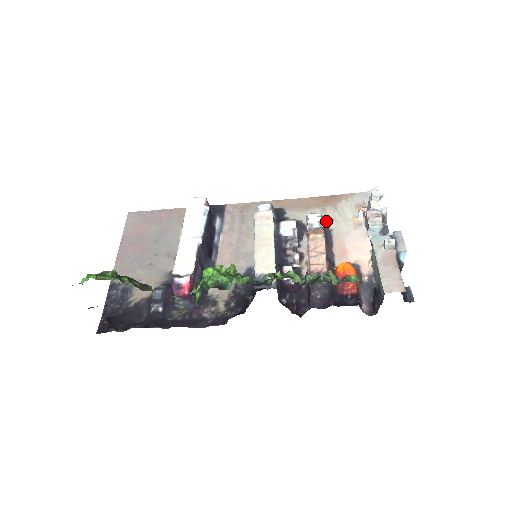
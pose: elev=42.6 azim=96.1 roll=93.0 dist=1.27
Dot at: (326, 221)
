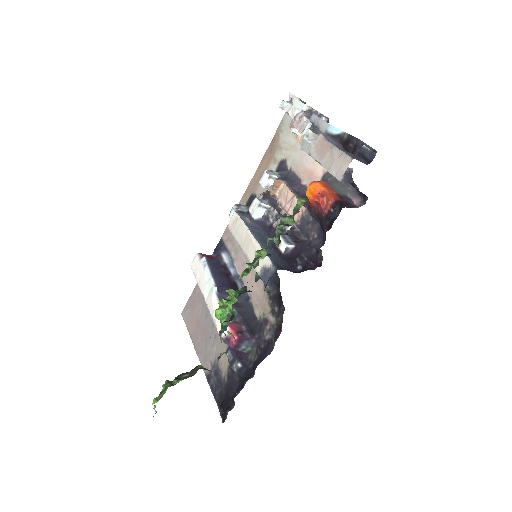
Dot at: (281, 167)
